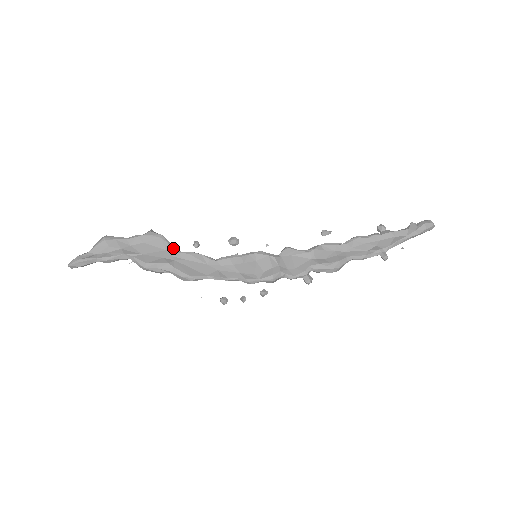
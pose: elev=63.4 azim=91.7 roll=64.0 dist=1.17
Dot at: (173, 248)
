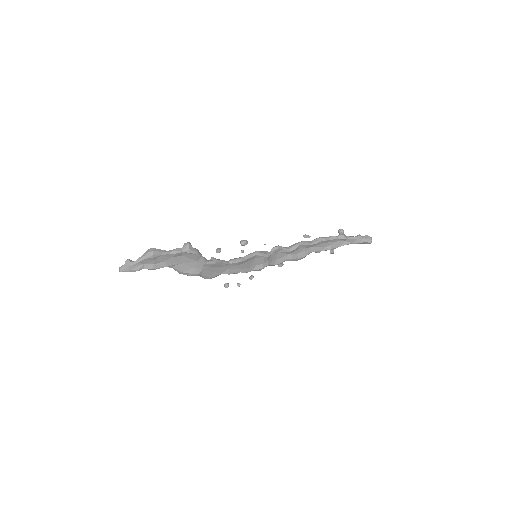
Dot at: (204, 261)
